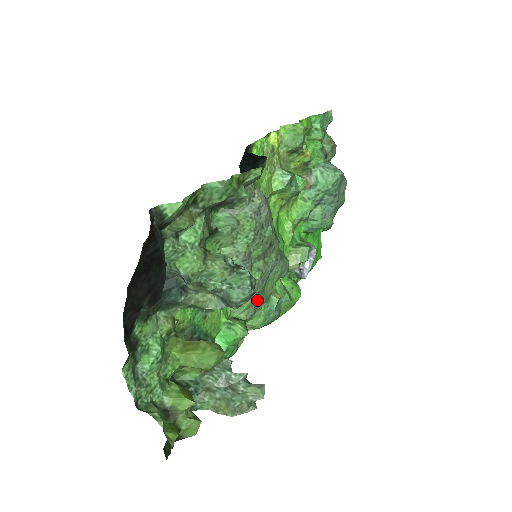
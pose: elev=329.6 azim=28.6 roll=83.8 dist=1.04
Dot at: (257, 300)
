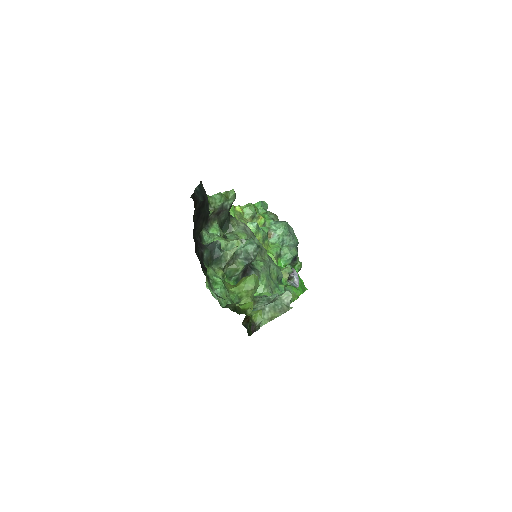
Dot at: (270, 283)
